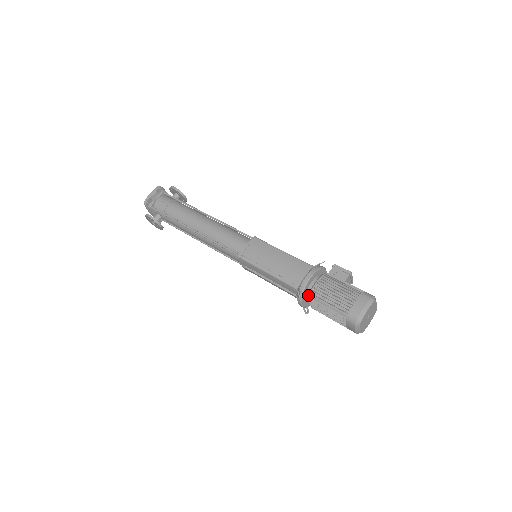
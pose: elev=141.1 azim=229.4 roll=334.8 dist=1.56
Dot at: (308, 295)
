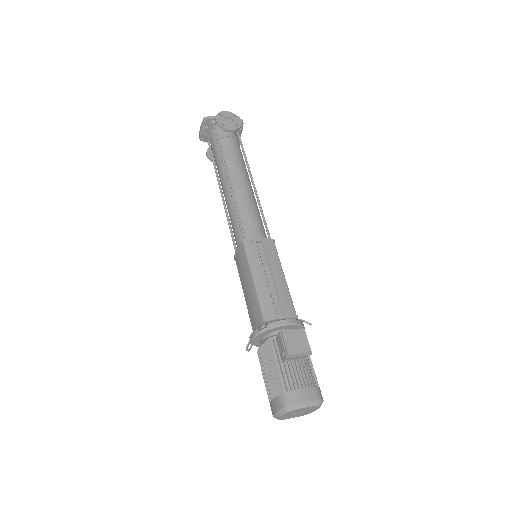
Dot at: occluded
